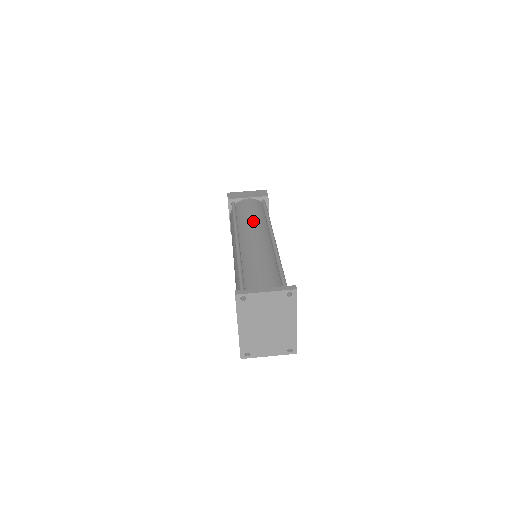
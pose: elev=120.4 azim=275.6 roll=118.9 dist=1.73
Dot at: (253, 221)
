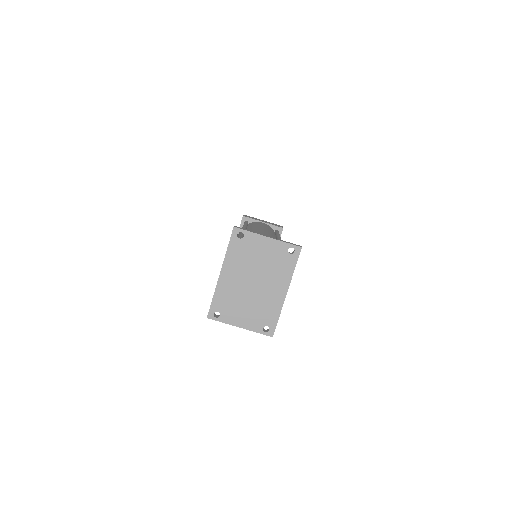
Dot at: occluded
